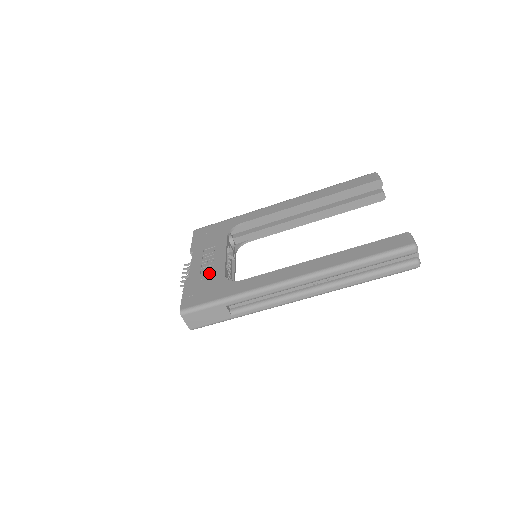
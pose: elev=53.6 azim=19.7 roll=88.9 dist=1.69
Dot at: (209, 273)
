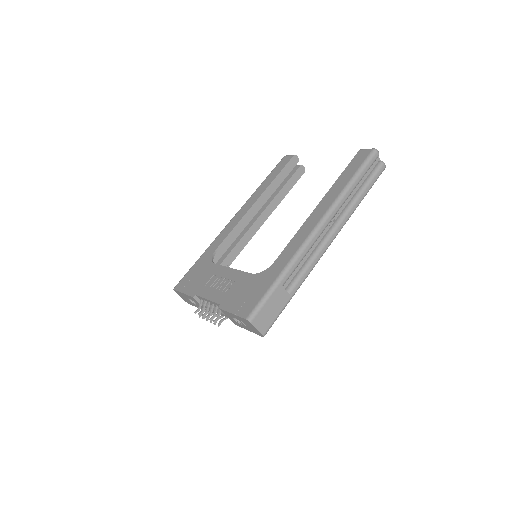
Dot at: (236, 285)
